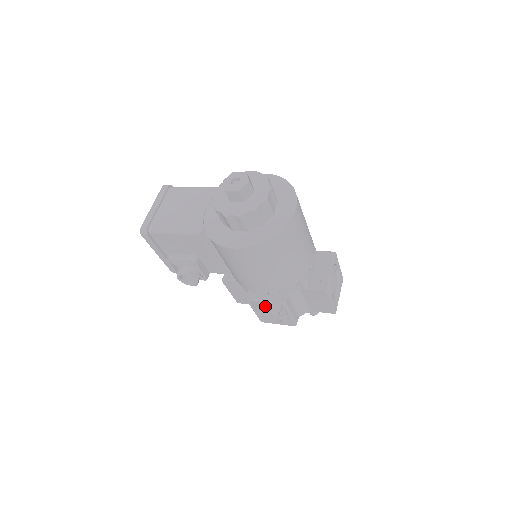
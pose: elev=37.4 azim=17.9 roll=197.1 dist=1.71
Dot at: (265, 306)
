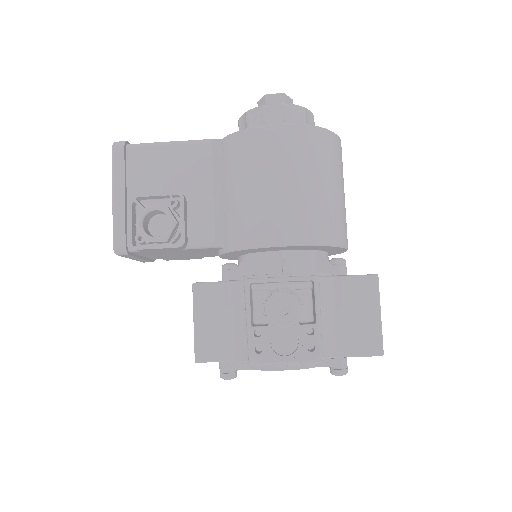
Dot at: (279, 290)
